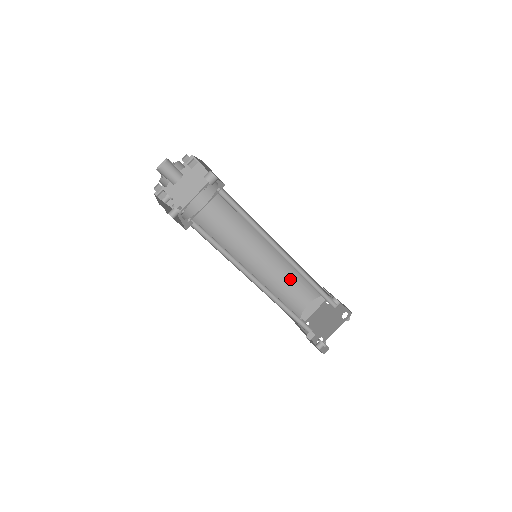
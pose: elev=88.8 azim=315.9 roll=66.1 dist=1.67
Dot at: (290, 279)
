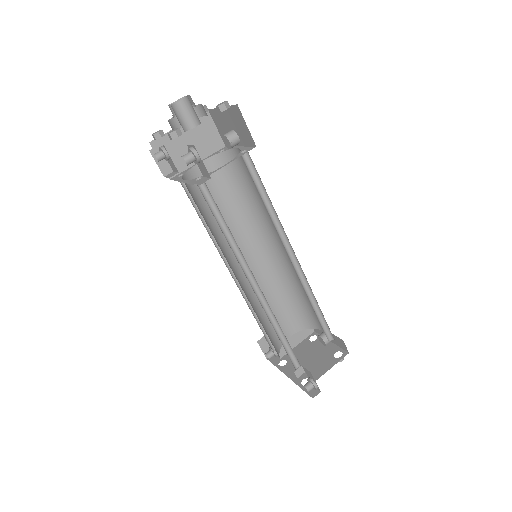
Dot at: (278, 300)
